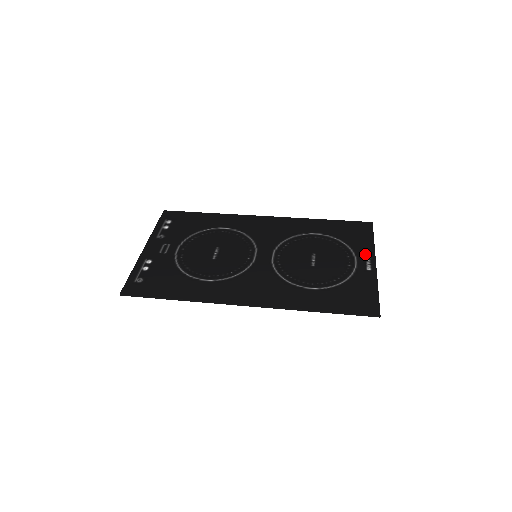
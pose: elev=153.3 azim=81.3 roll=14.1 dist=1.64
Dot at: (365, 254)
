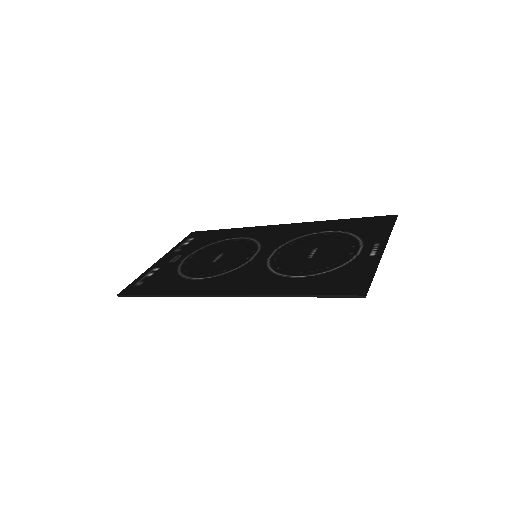
Dot at: (374, 242)
